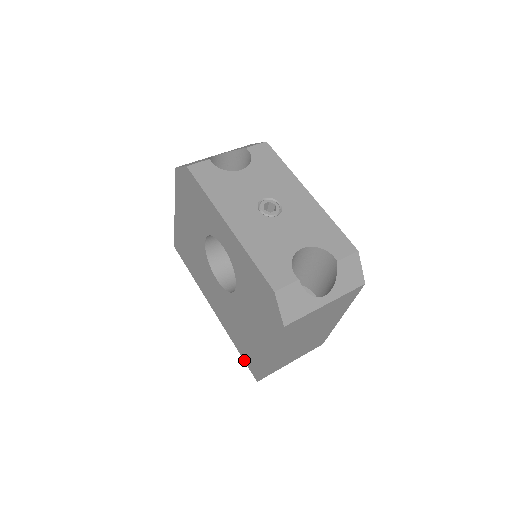
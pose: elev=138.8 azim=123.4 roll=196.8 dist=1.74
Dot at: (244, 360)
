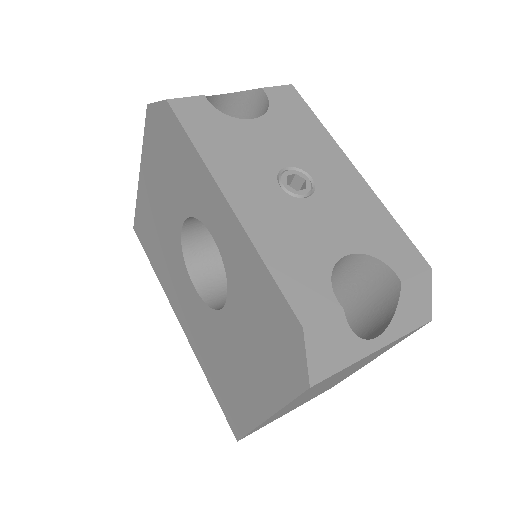
Dot at: (220, 406)
